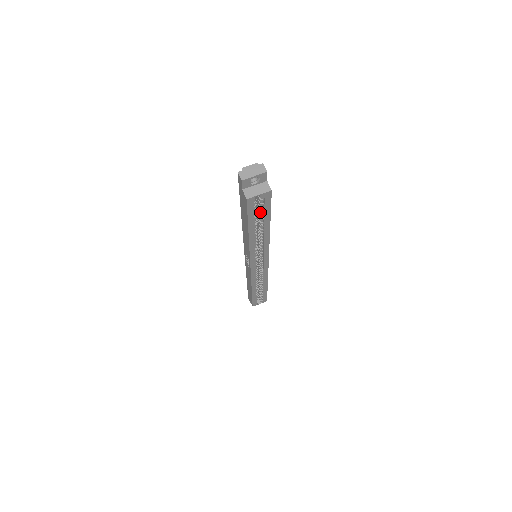
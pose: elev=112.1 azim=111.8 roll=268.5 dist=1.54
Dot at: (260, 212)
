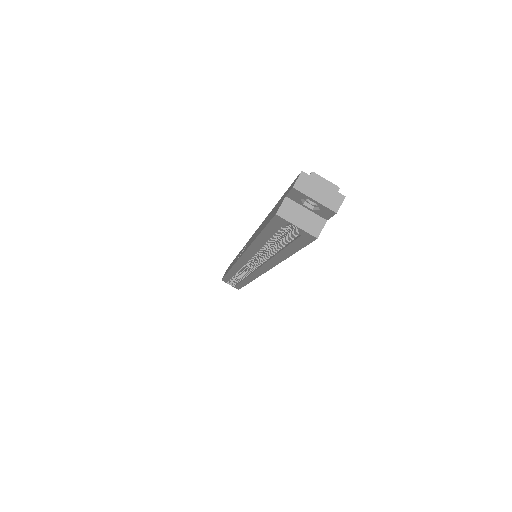
Dot at: (286, 238)
